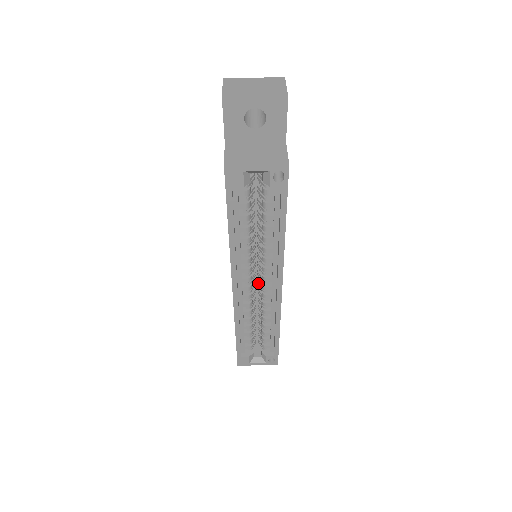
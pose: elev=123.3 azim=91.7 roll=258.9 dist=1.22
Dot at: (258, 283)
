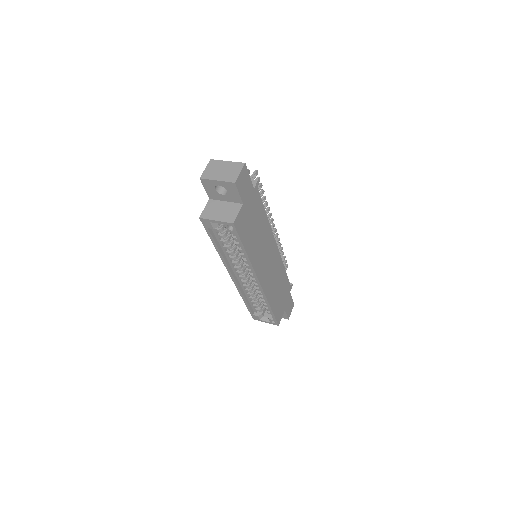
Dot at: occluded
